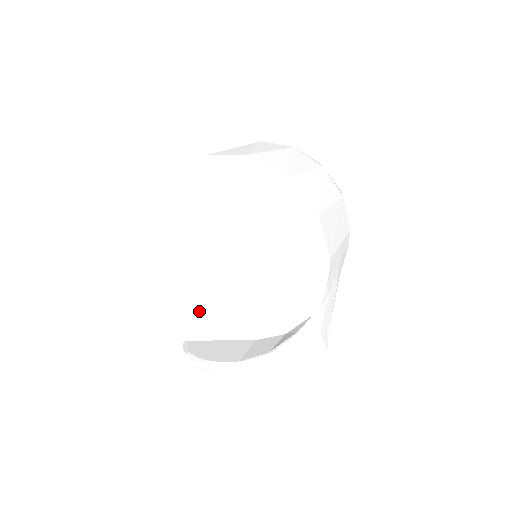
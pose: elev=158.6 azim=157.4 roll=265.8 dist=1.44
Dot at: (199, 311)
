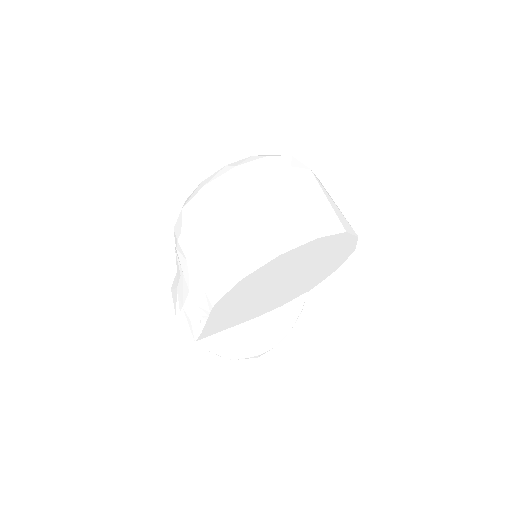
Dot at: (227, 321)
